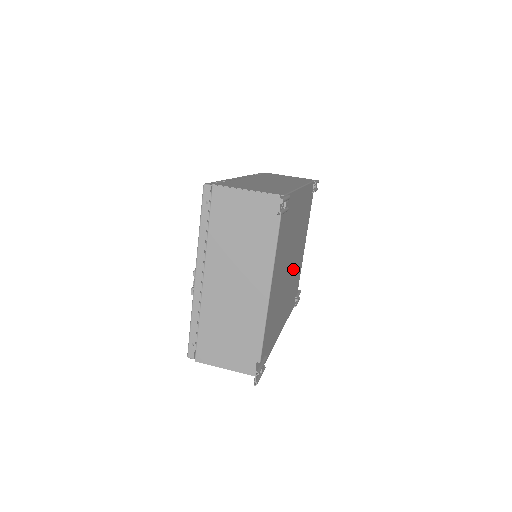
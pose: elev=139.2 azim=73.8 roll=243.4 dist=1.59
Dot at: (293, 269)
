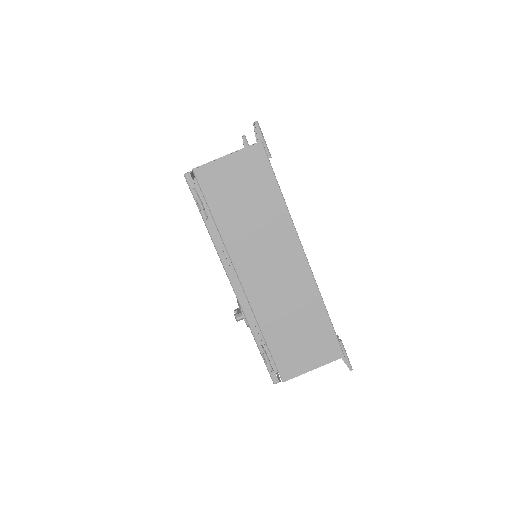
Dot at: occluded
